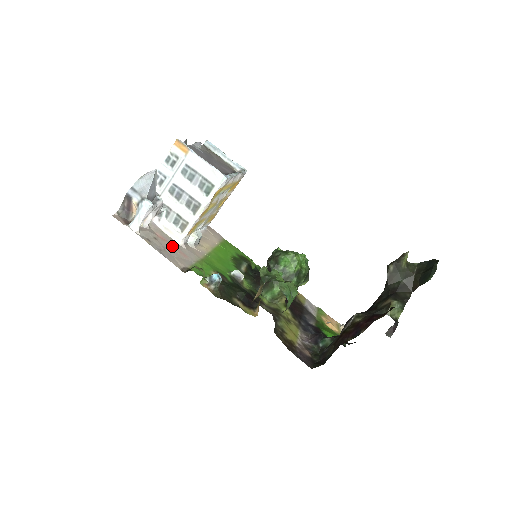
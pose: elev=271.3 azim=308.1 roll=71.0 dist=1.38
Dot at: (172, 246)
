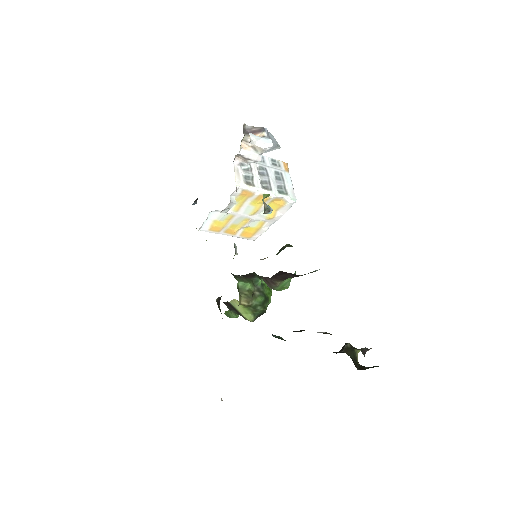
Dot at: occluded
